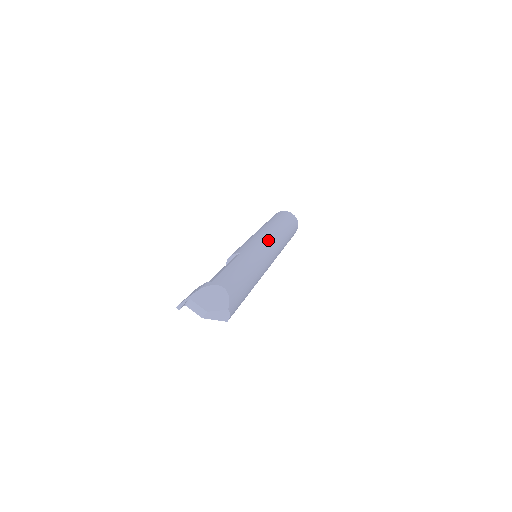
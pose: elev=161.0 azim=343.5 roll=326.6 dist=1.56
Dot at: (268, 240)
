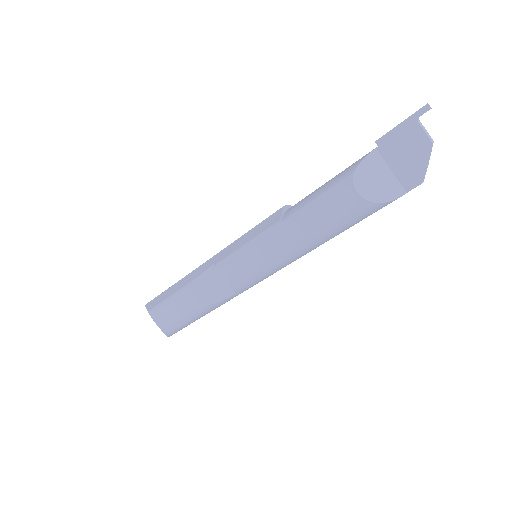
Dot at: occluded
